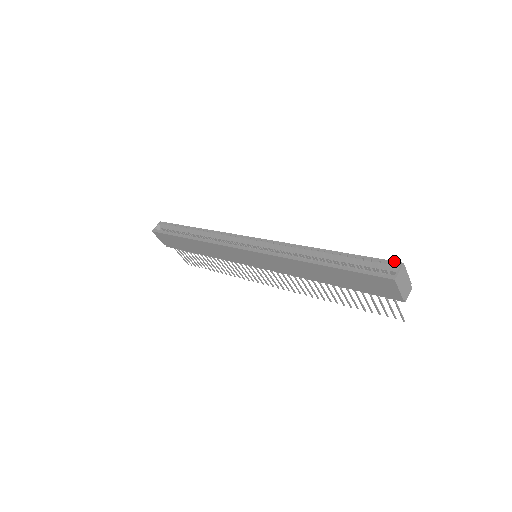
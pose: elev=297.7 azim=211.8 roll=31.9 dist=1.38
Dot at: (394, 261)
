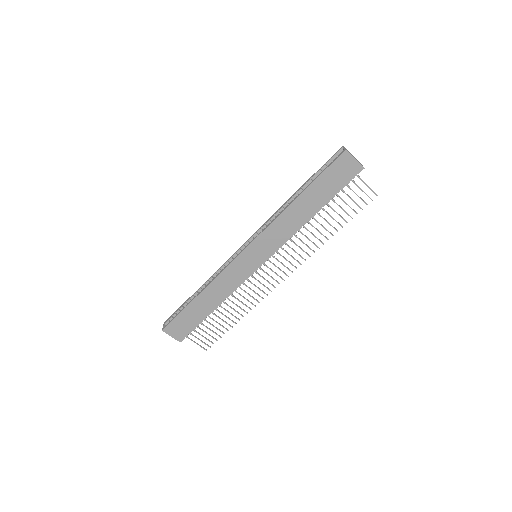
Dot at: occluded
